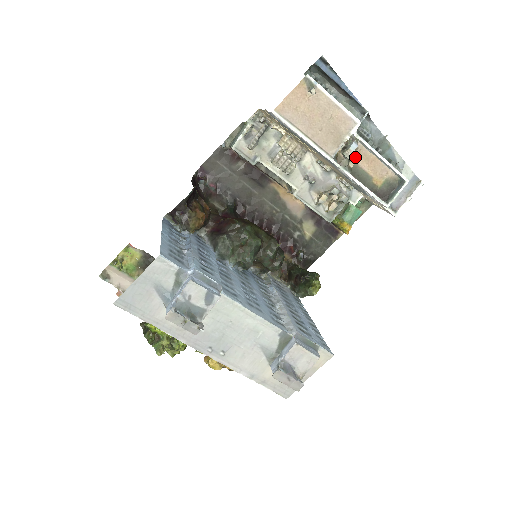
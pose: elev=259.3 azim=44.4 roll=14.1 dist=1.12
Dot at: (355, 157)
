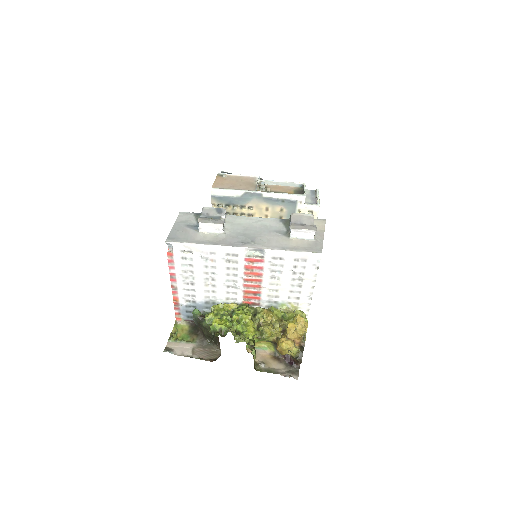
Dot at: occluded
